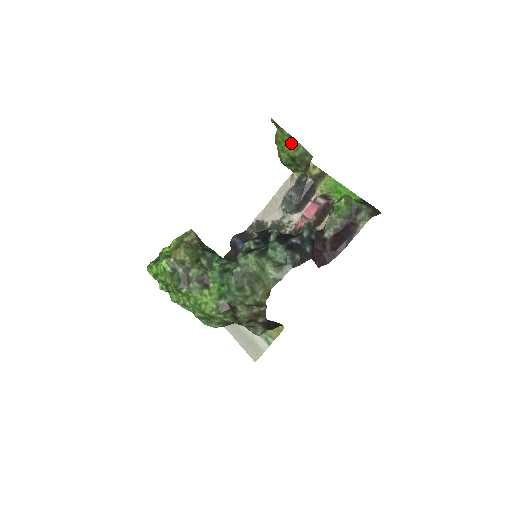
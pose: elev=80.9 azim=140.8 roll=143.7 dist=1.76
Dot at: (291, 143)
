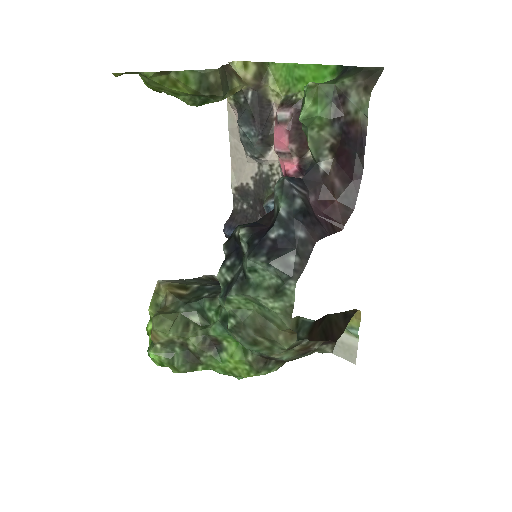
Dot at: (172, 79)
